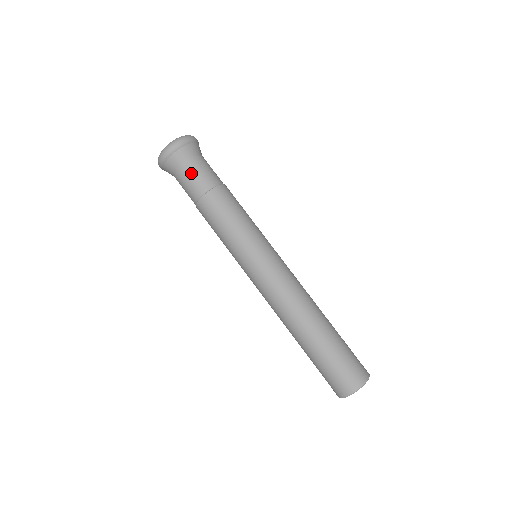
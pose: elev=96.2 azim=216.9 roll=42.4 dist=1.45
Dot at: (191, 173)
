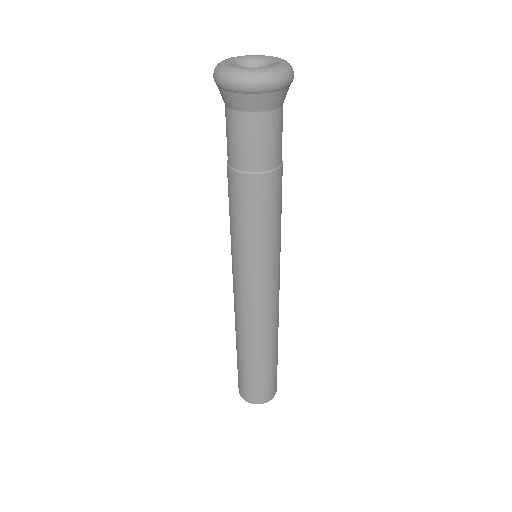
Dot at: (245, 134)
